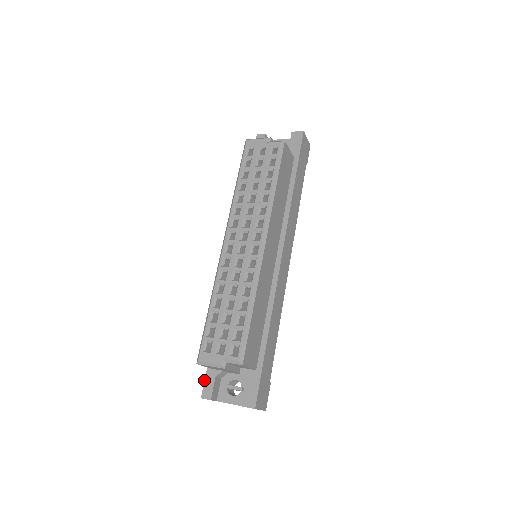
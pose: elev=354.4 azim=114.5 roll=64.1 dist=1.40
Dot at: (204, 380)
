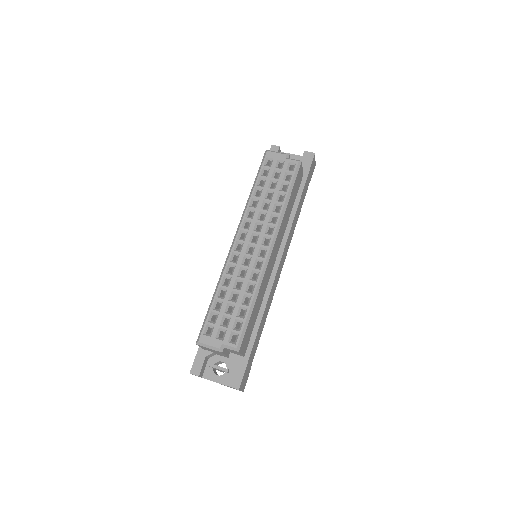
Dot at: (195, 358)
